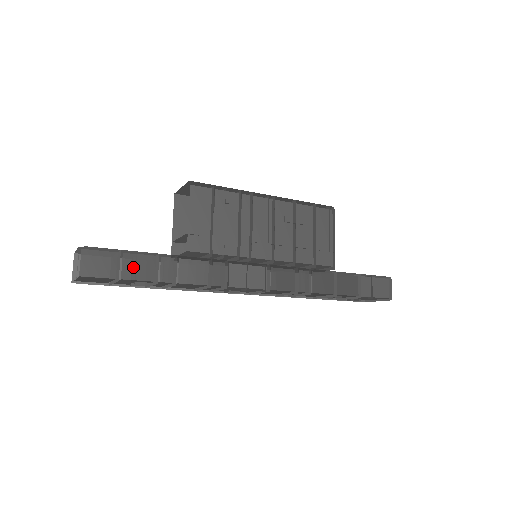
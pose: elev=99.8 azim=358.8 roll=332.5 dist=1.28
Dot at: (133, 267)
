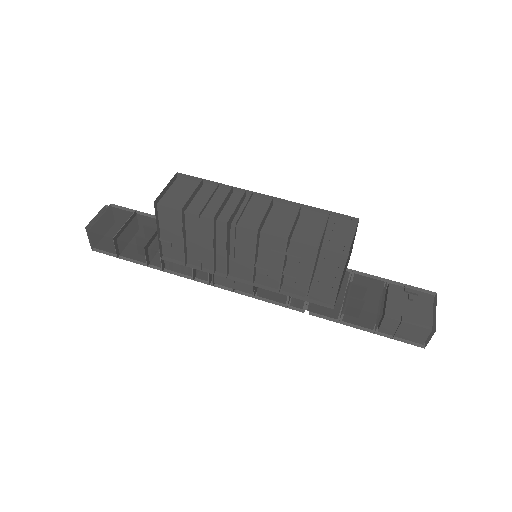
Dot at: (127, 250)
